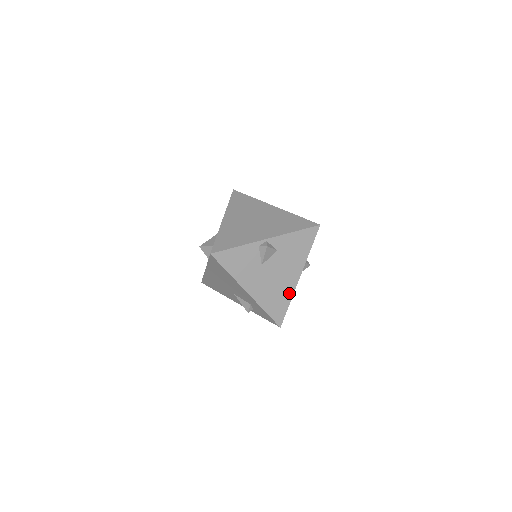
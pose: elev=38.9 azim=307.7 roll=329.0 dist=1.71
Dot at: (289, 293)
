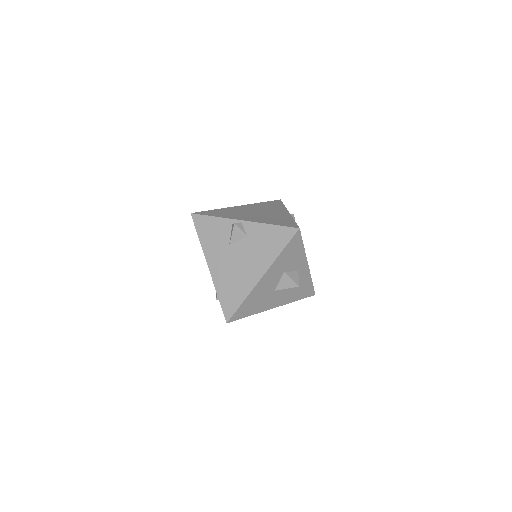
Dot at: (246, 289)
